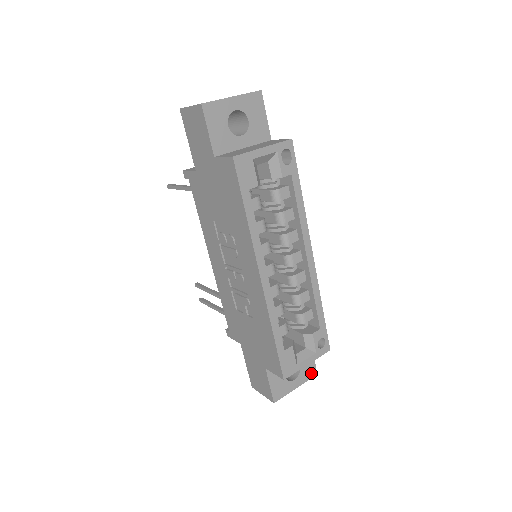
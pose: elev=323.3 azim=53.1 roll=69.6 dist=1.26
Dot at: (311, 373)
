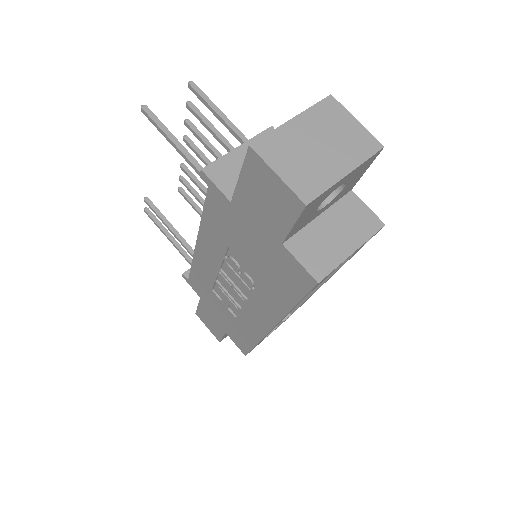
Dot at: occluded
